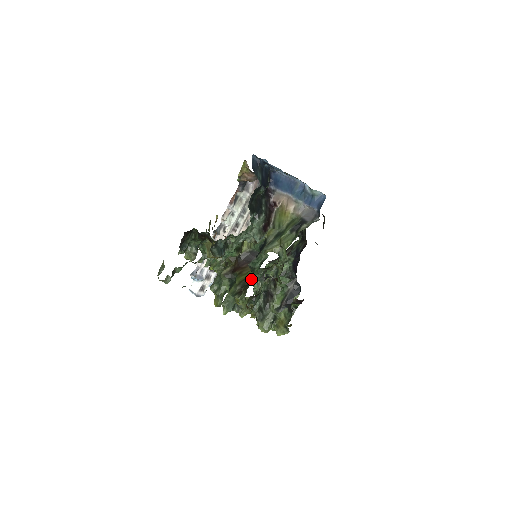
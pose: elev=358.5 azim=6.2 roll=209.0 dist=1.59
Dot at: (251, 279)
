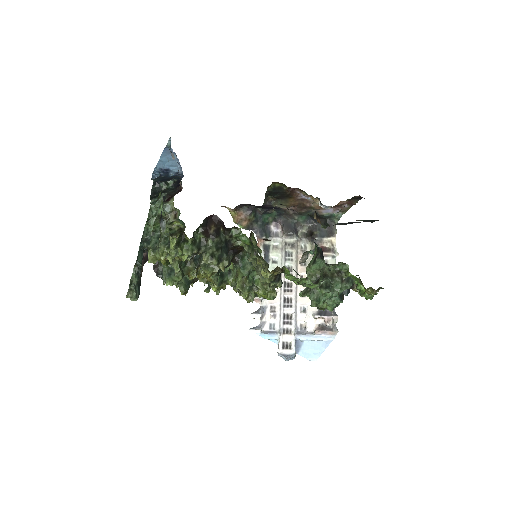
Dot at: occluded
